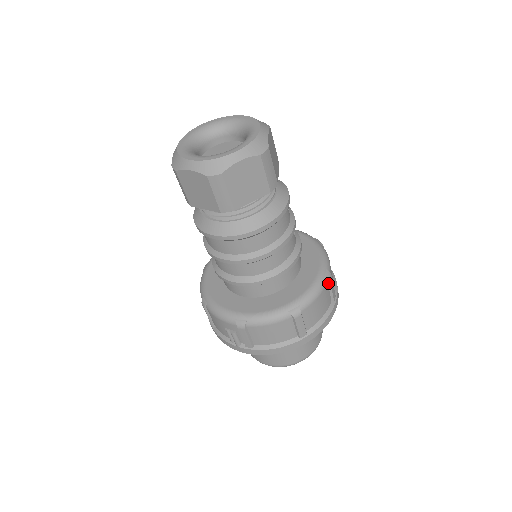
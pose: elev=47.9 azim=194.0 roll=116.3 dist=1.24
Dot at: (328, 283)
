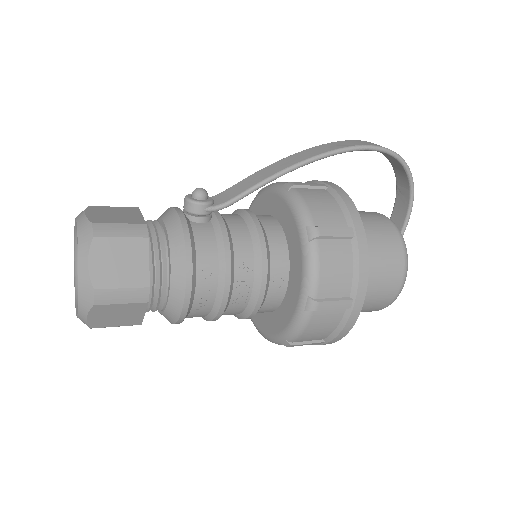
Dot at: occluded
